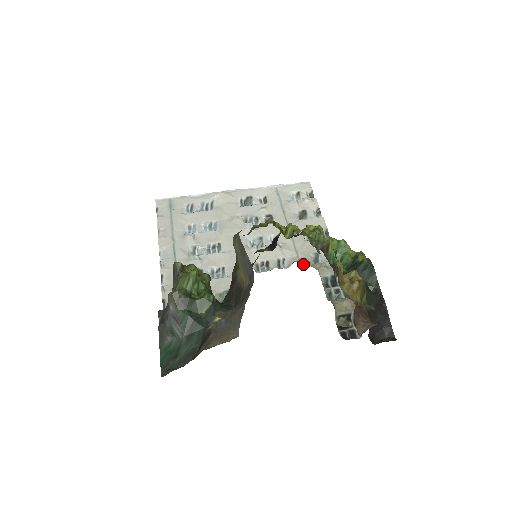
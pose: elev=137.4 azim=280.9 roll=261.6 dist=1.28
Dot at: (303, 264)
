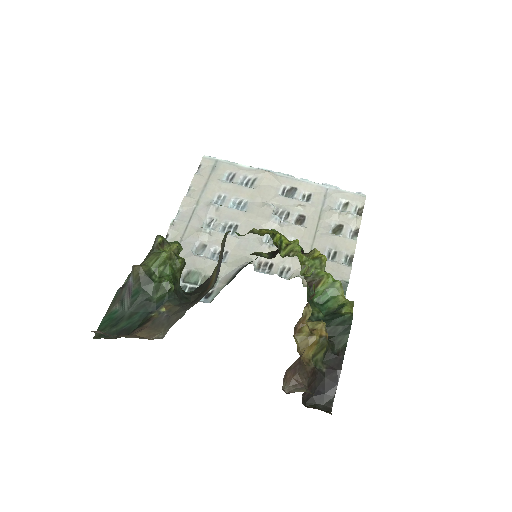
Dot at: (305, 282)
